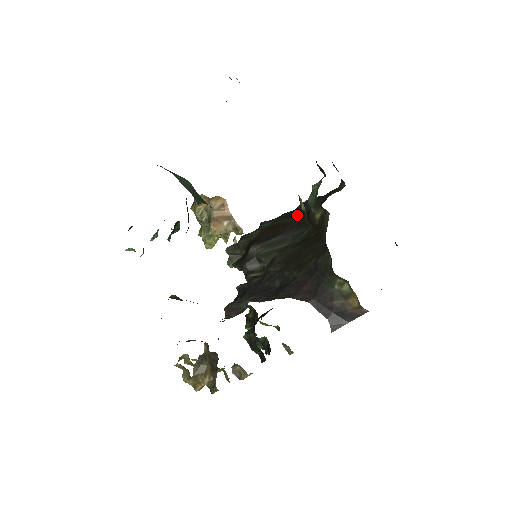
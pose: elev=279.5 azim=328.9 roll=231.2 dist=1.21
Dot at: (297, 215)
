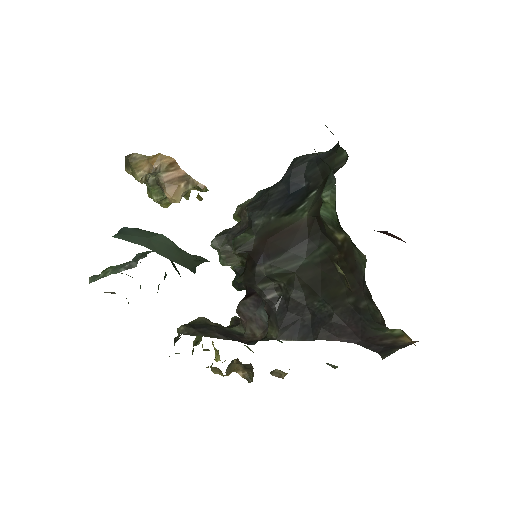
Dot at: (298, 210)
